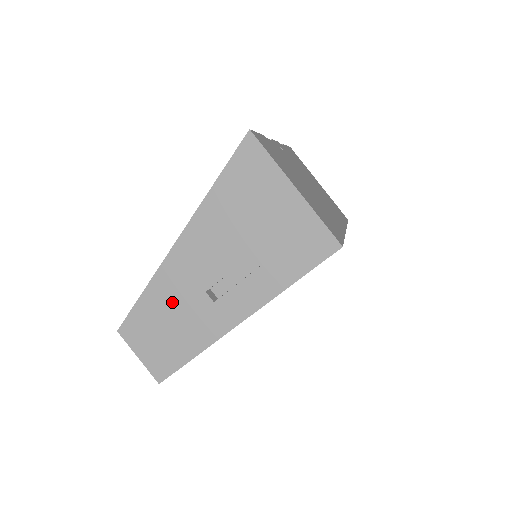
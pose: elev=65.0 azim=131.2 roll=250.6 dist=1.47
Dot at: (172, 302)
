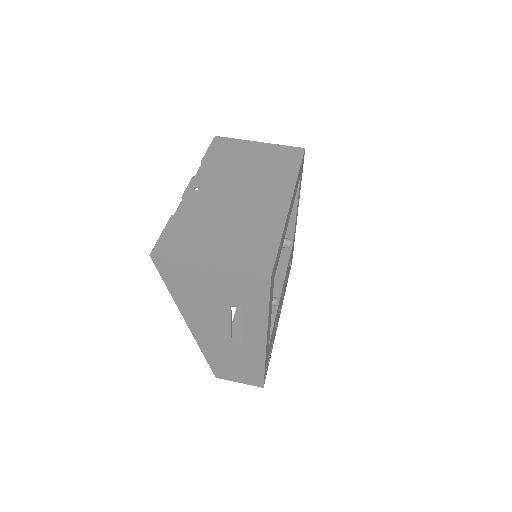
Dot at: (223, 353)
